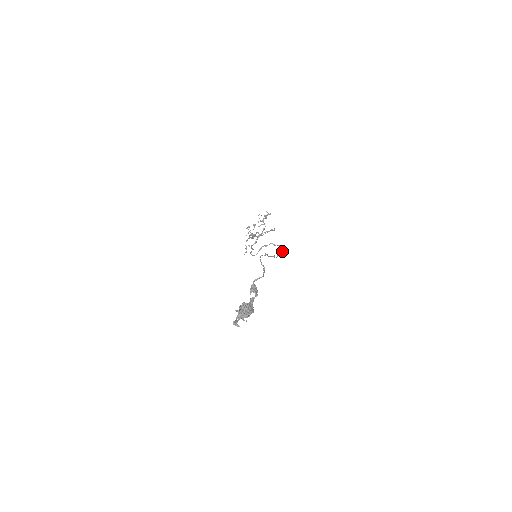
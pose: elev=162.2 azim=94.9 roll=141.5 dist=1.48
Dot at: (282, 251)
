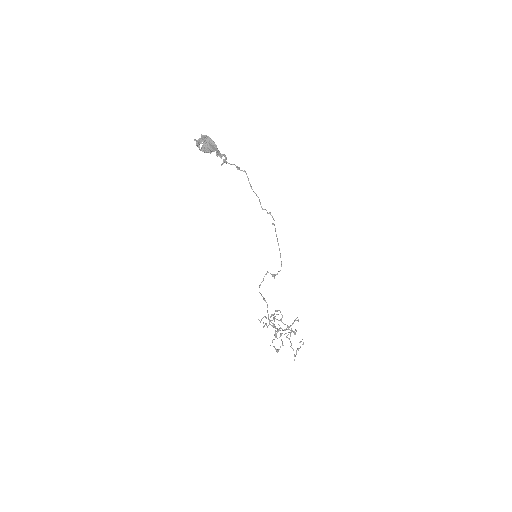
Dot at: (273, 218)
